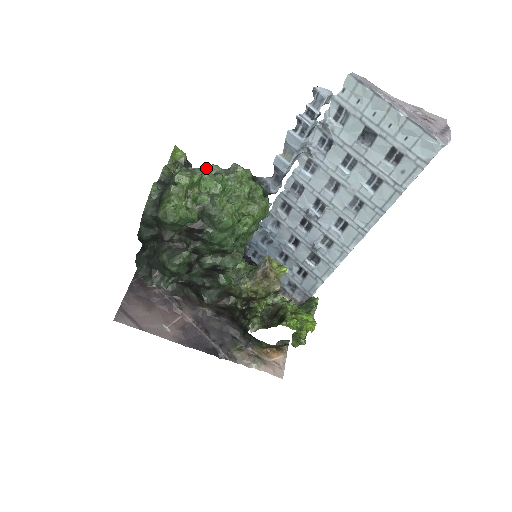
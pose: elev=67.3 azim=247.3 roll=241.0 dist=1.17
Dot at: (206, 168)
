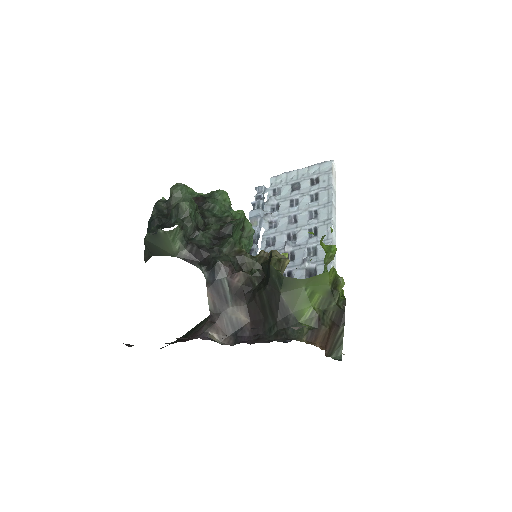
Dot at: occluded
